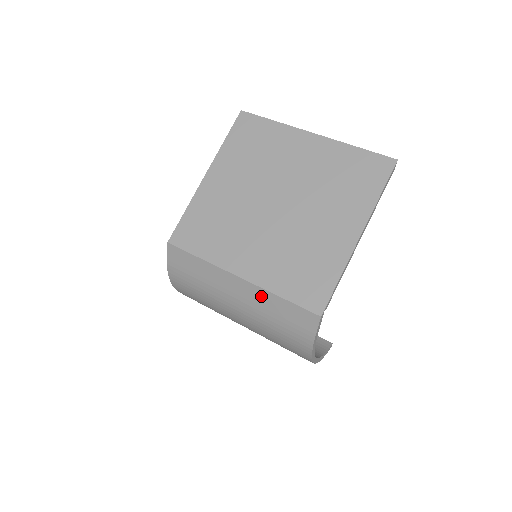
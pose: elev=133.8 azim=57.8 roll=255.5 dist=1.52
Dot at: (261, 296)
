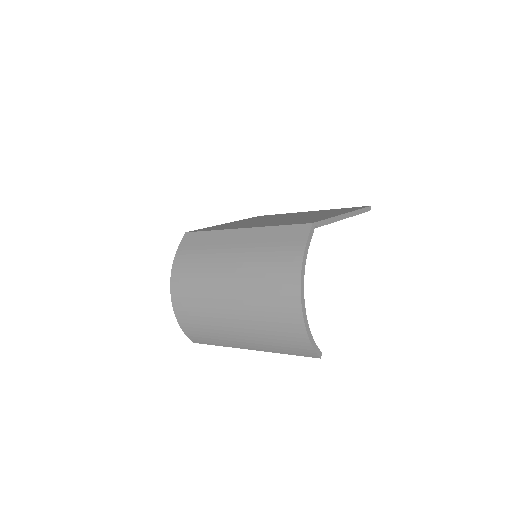
Dot at: (260, 234)
